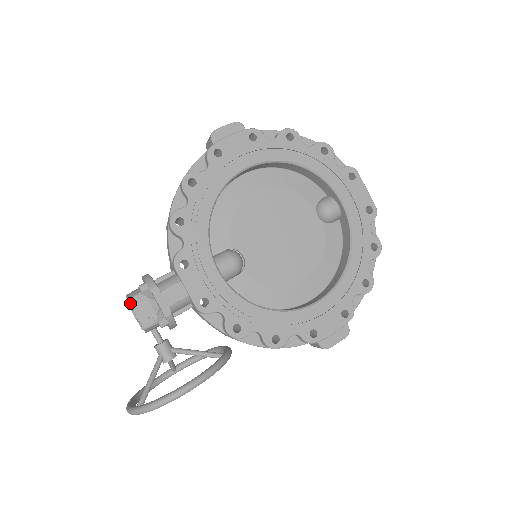
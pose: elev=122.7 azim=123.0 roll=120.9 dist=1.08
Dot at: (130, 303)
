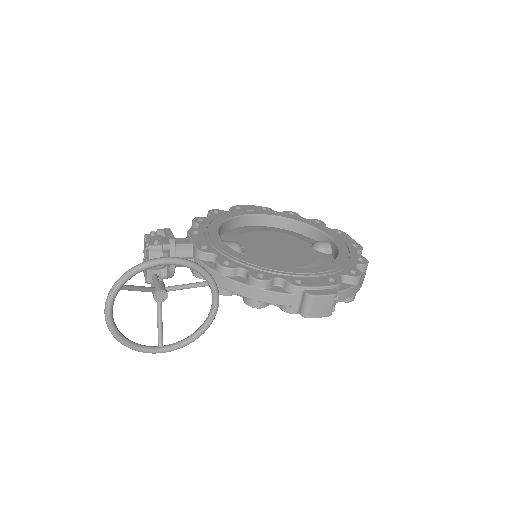
Dot at: (146, 235)
